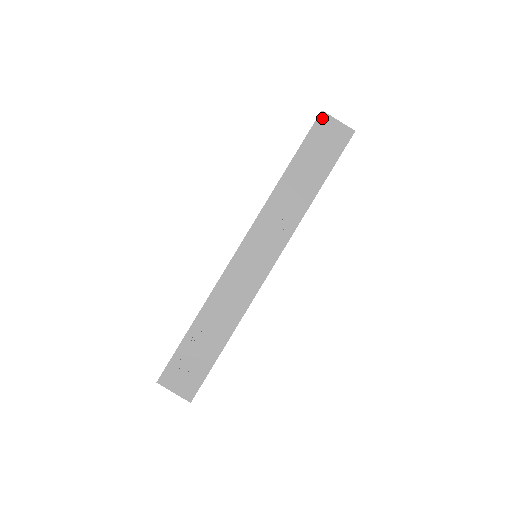
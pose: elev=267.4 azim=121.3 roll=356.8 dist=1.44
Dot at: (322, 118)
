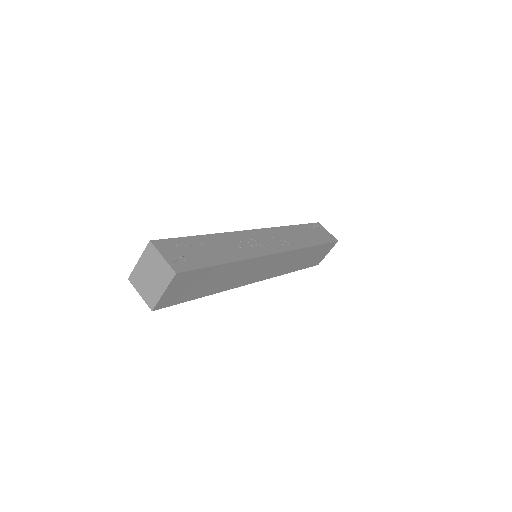
Dot at: (319, 225)
